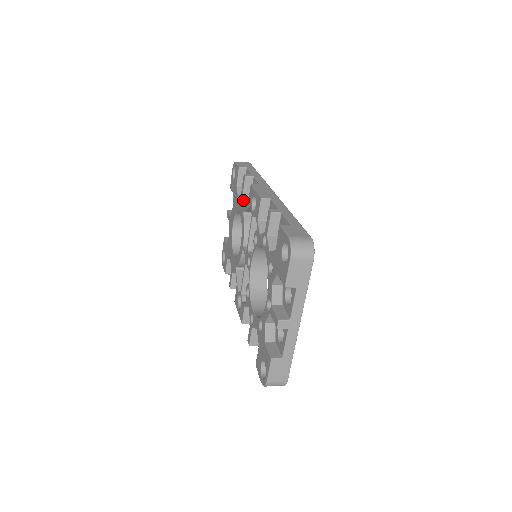
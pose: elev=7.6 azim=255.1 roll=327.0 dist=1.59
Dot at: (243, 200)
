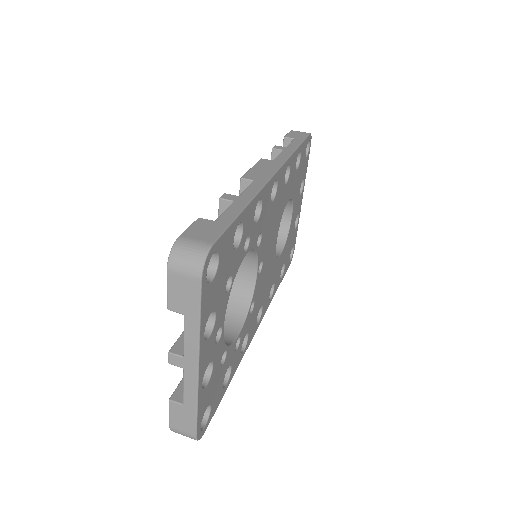
Dot at: occluded
